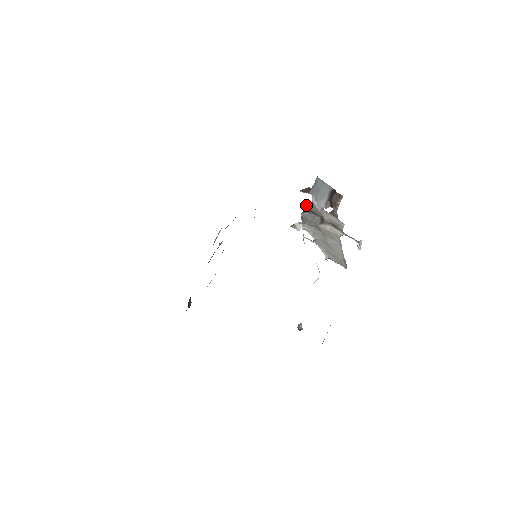
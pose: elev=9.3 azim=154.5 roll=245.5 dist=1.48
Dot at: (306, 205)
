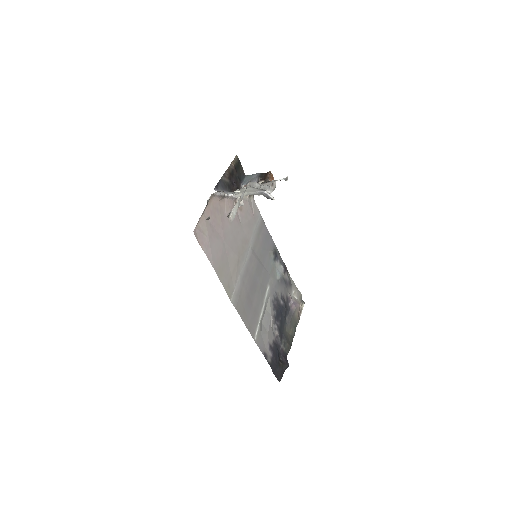
Dot at: occluded
